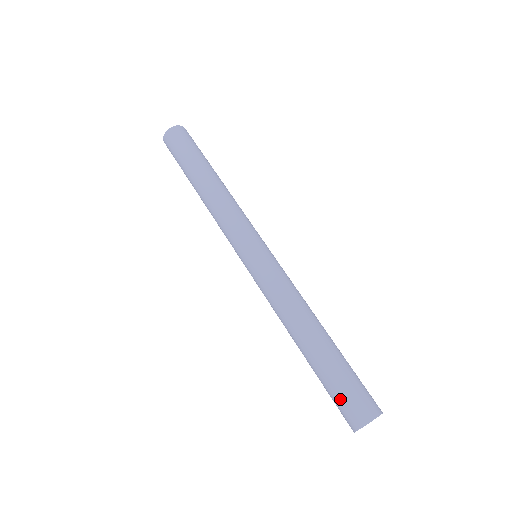
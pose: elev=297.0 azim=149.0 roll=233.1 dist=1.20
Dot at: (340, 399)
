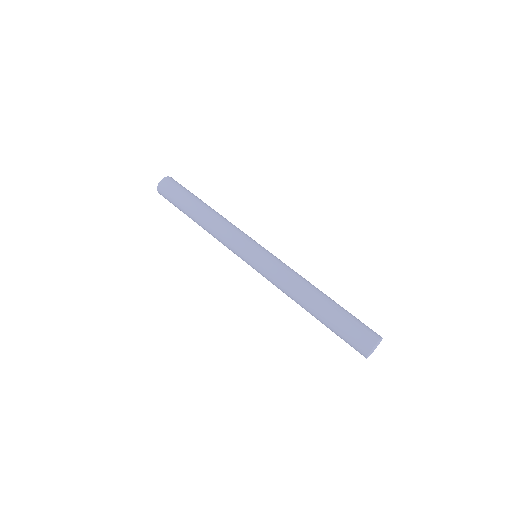
Dot at: (351, 334)
